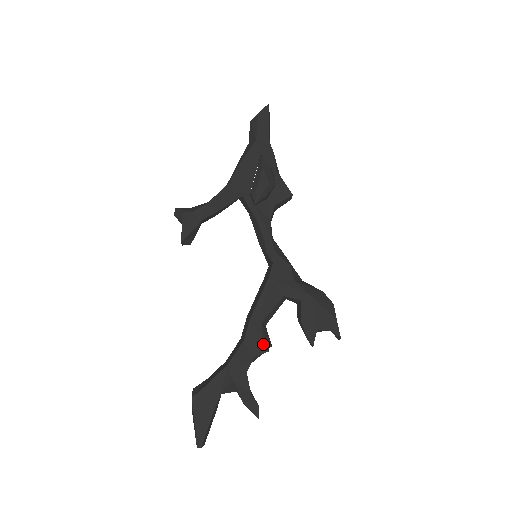
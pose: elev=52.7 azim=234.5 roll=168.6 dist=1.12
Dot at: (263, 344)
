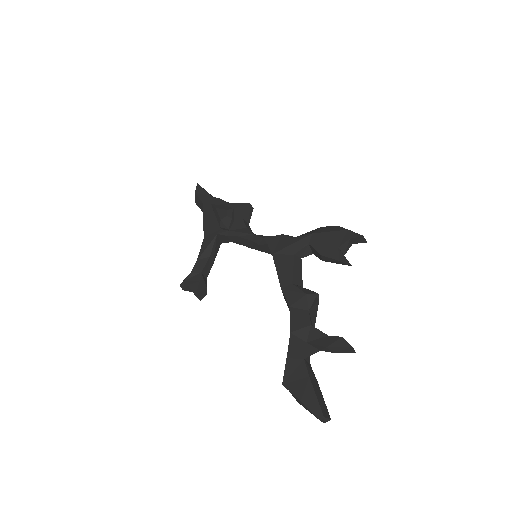
Dot at: (306, 294)
